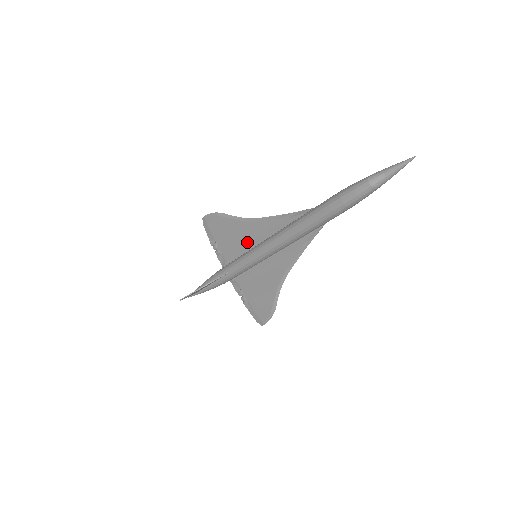
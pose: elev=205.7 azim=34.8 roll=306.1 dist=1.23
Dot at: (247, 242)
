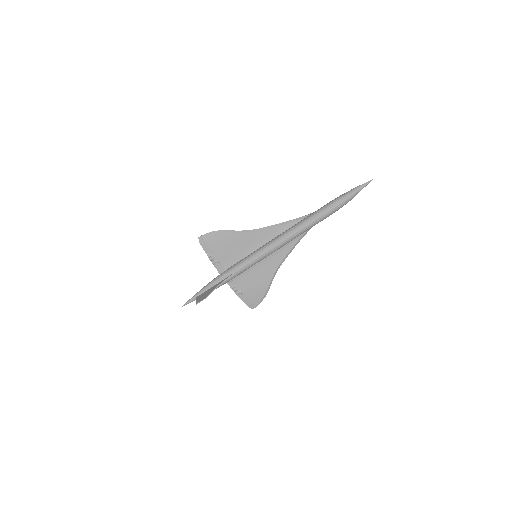
Dot at: (248, 247)
